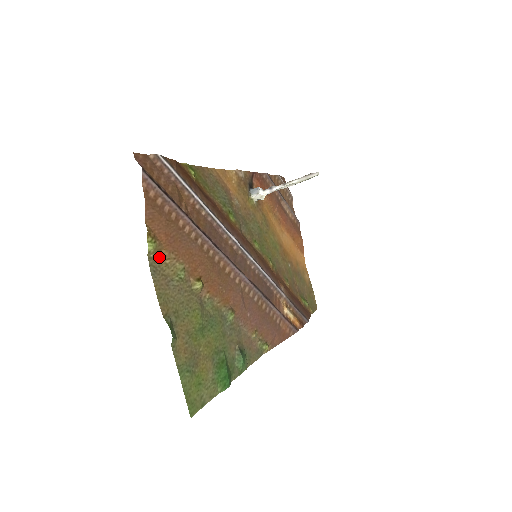
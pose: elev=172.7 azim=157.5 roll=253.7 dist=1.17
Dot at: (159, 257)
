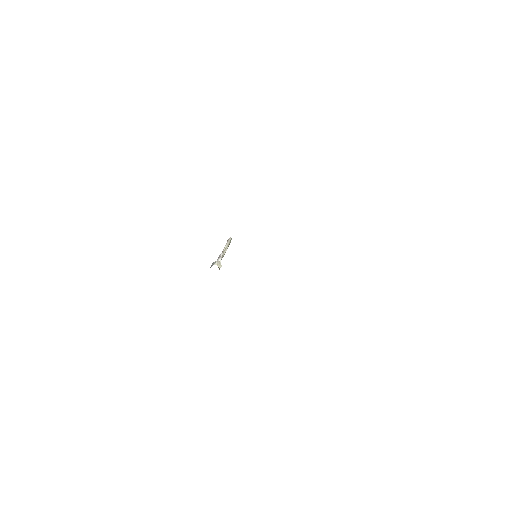
Dot at: occluded
